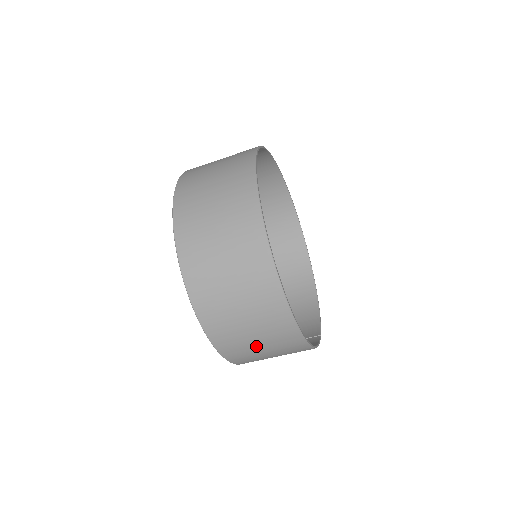
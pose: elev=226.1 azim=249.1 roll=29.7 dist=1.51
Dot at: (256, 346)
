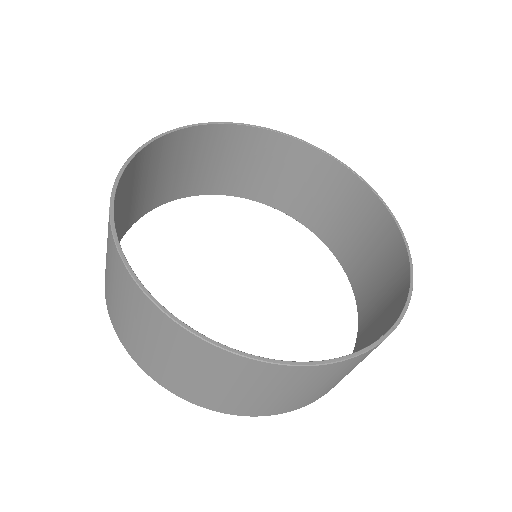
Dot at: (234, 392)
